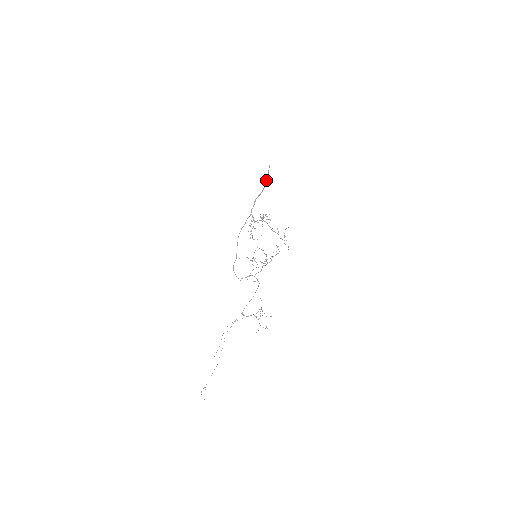
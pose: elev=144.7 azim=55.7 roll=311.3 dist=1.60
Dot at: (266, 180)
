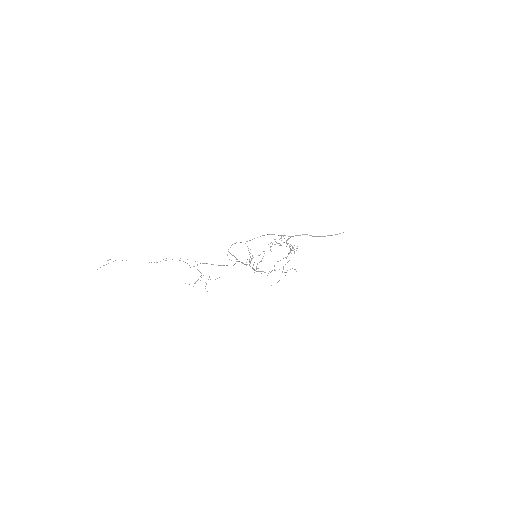
Dot at: (328, 235)
